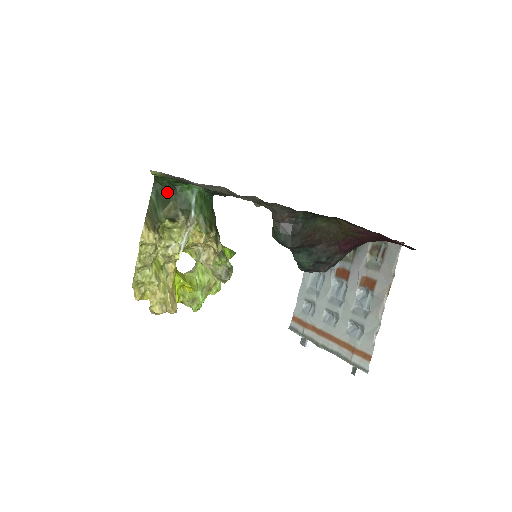
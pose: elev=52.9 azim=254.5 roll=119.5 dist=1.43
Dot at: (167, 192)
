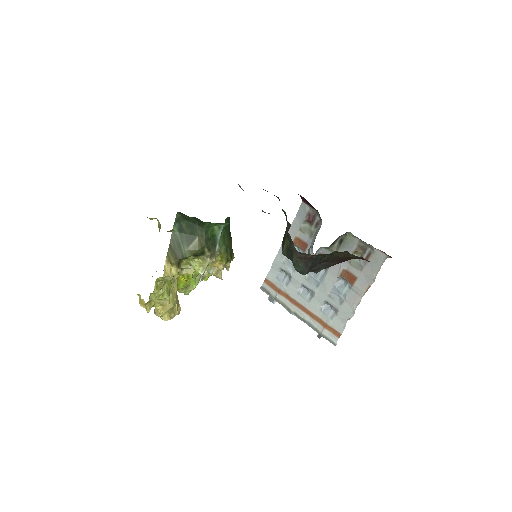
Dot at: (192, 227)
